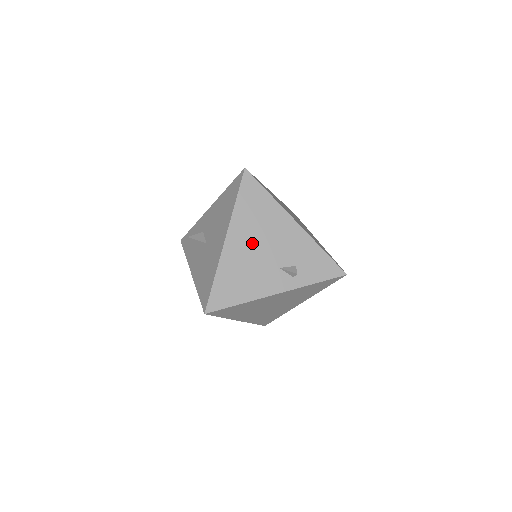
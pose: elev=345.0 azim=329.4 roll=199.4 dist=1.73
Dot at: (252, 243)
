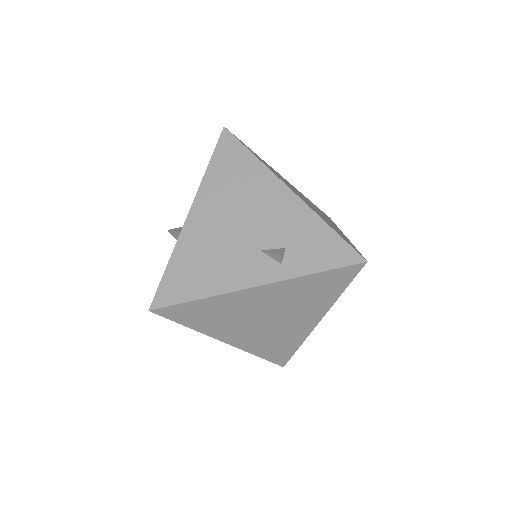
Dot at: (224, 217)
